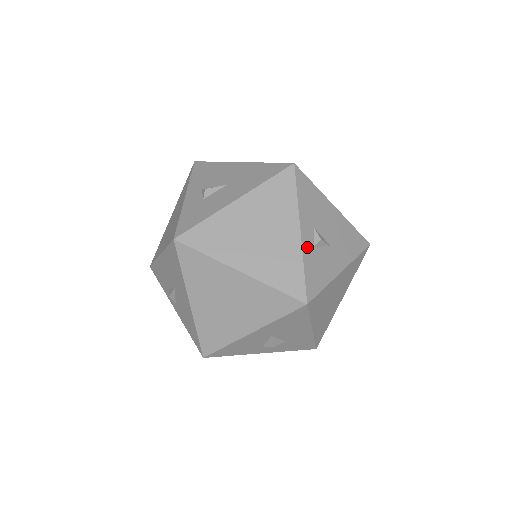
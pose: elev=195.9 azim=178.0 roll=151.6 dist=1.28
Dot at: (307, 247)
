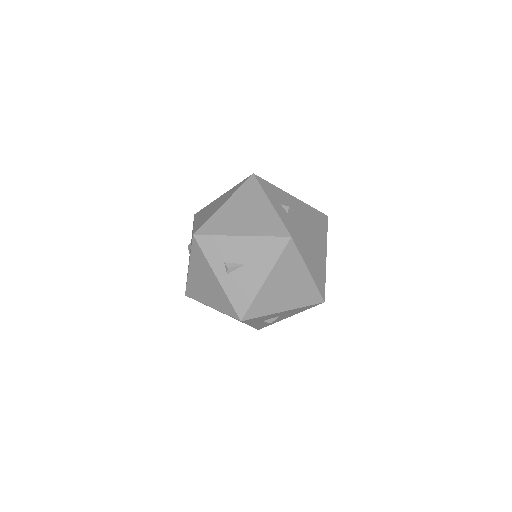
Dot at: occluded
